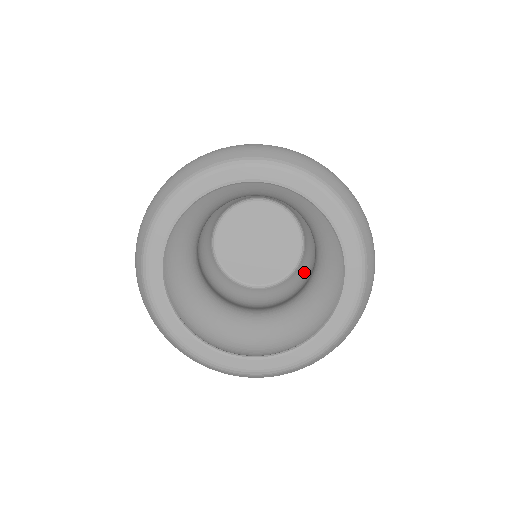
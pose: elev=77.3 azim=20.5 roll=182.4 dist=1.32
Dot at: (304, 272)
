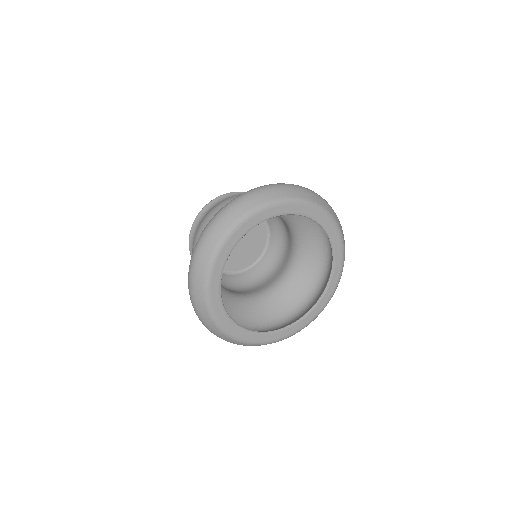
Dot at: (278, 236)
